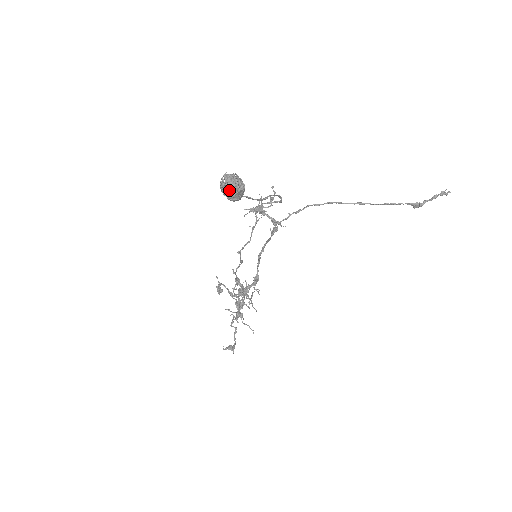
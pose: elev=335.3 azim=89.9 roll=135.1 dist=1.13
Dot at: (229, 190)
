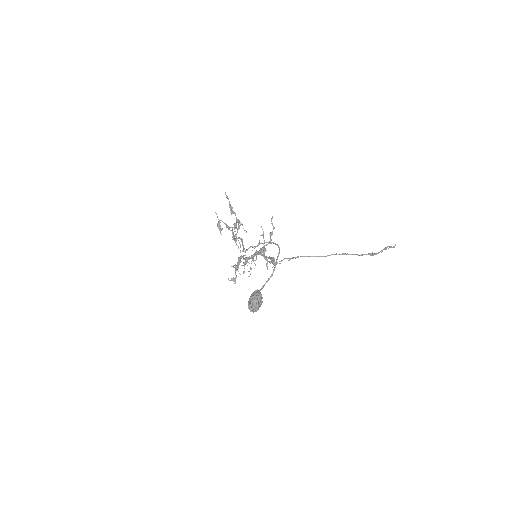
Dot at: (254, 311)
